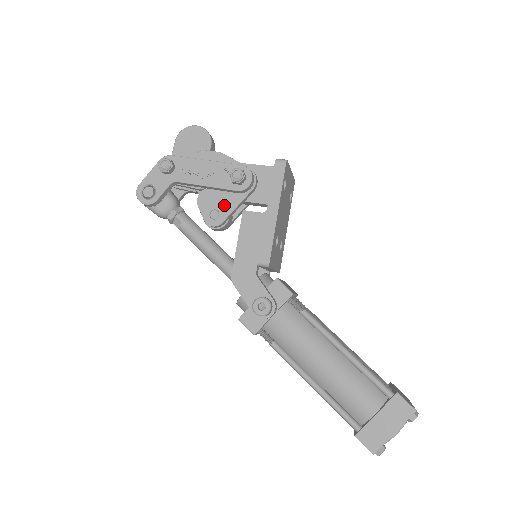
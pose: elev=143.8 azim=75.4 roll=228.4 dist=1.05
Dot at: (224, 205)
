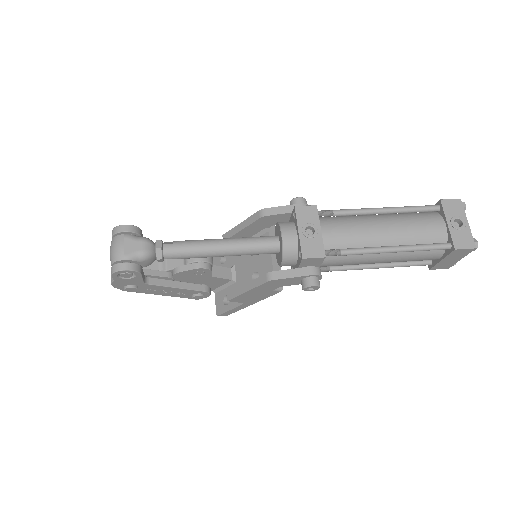
Dot at: occluded
